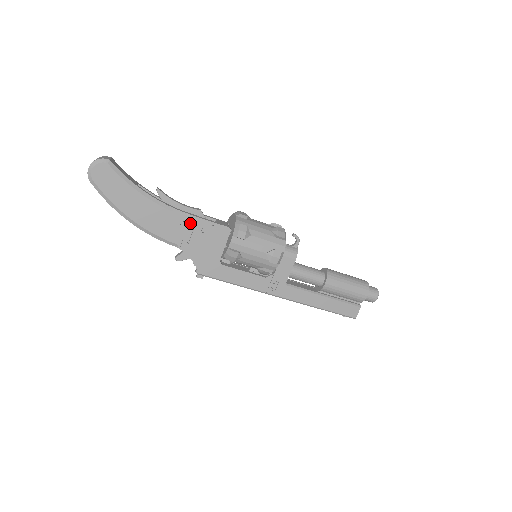
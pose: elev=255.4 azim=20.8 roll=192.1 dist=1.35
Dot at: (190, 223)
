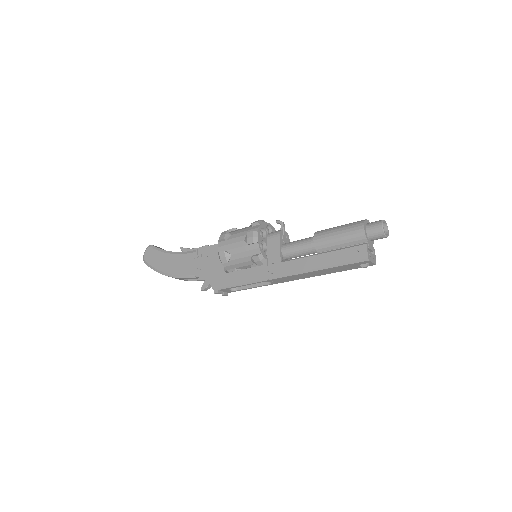
Dot at: (198, 255)
